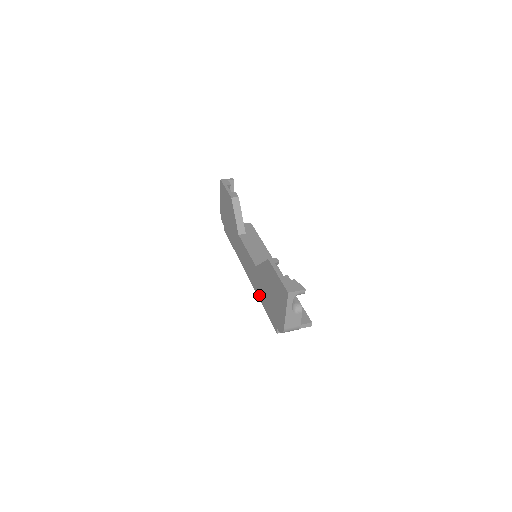
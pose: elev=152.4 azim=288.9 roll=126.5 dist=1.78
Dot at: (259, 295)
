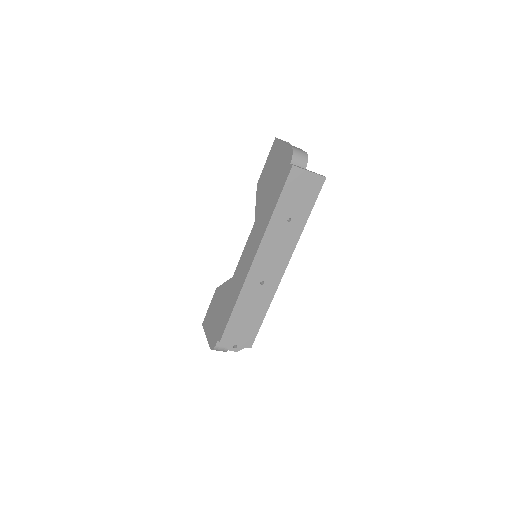
Dot at: (268, 217)
